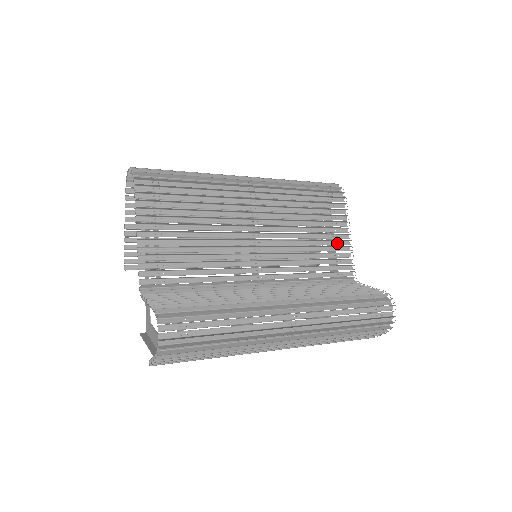
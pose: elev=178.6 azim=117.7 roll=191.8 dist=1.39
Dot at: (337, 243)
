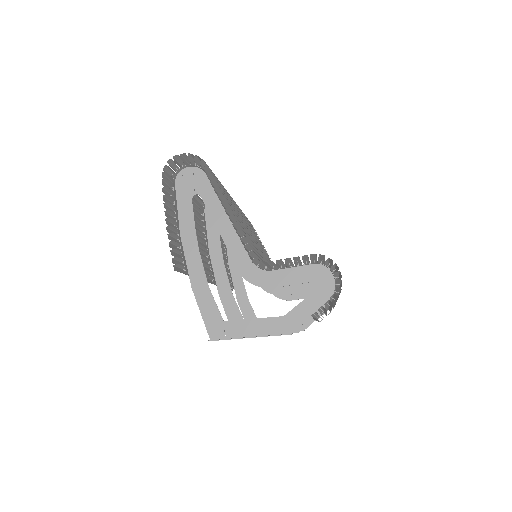
Dot at: occluded
